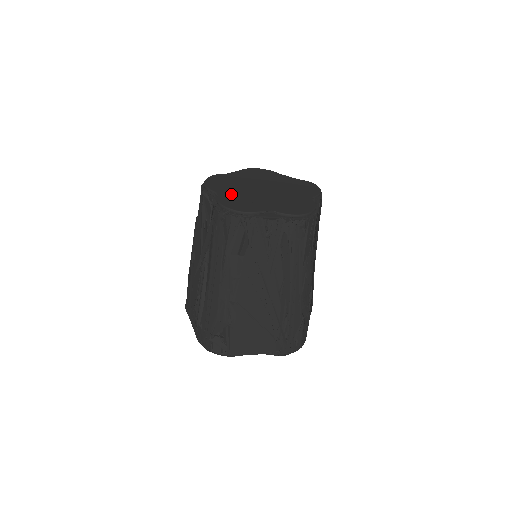
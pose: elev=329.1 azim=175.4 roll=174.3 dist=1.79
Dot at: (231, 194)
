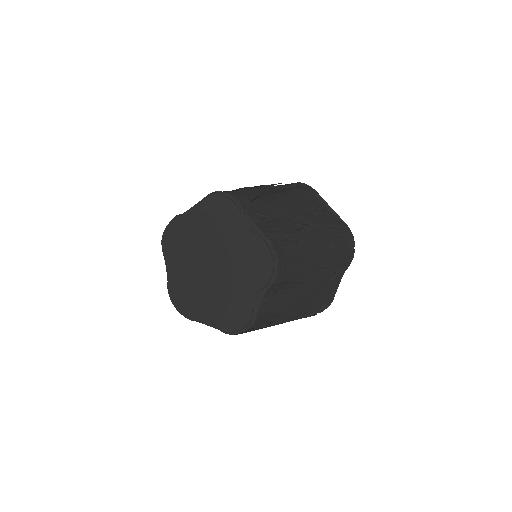
Dot at: (211, 308)
